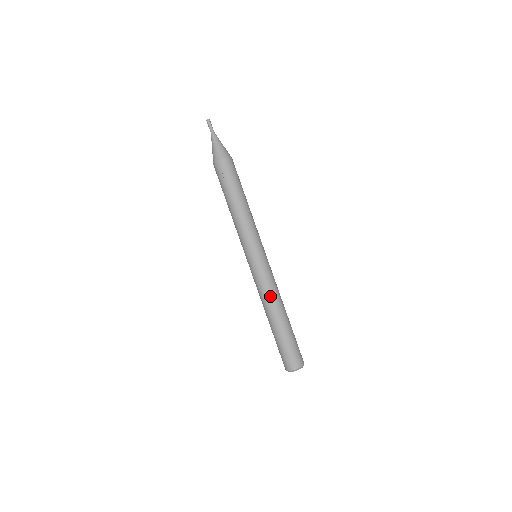
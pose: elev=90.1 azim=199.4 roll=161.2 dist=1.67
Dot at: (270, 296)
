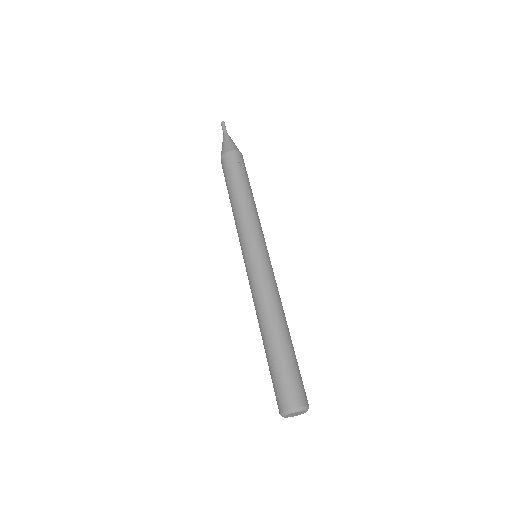
Dot at: (279, 299)
